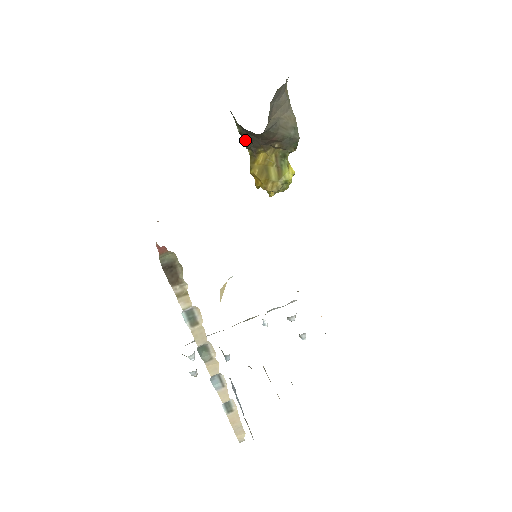
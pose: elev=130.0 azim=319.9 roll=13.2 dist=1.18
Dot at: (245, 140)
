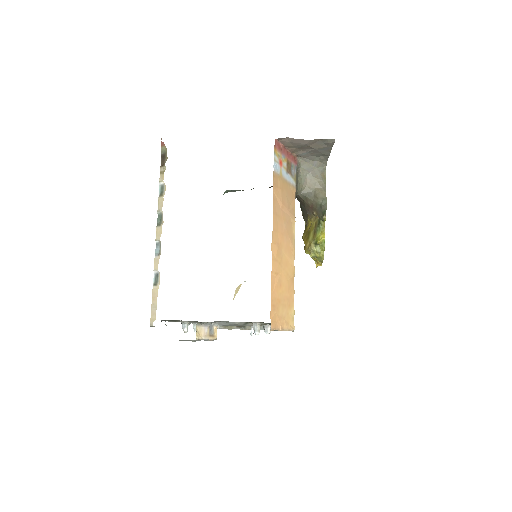
Dot at: (303, 213)
